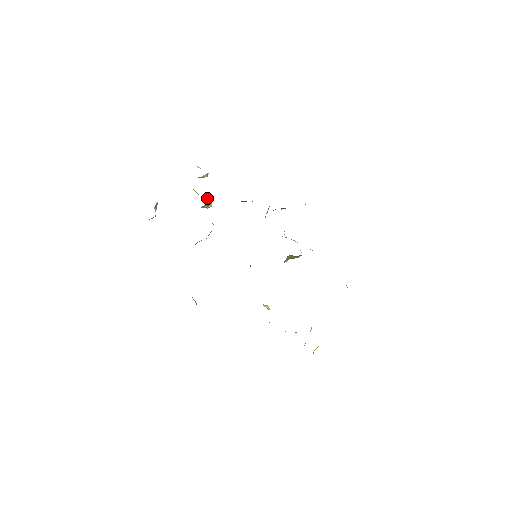
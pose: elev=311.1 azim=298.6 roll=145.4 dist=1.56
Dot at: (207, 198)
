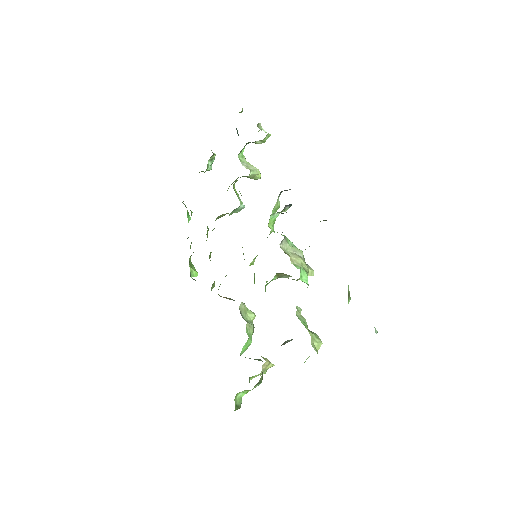
Dot at: (252, 168)
